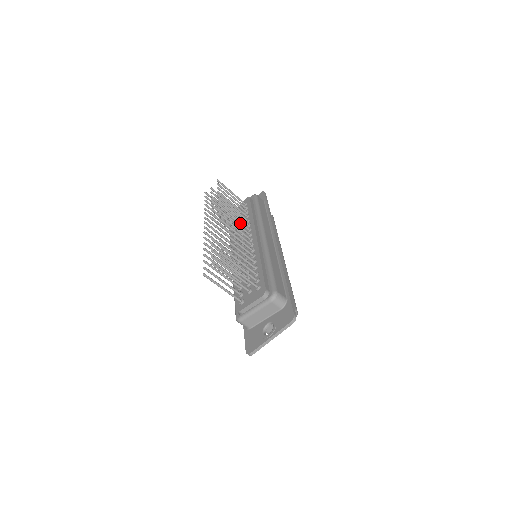
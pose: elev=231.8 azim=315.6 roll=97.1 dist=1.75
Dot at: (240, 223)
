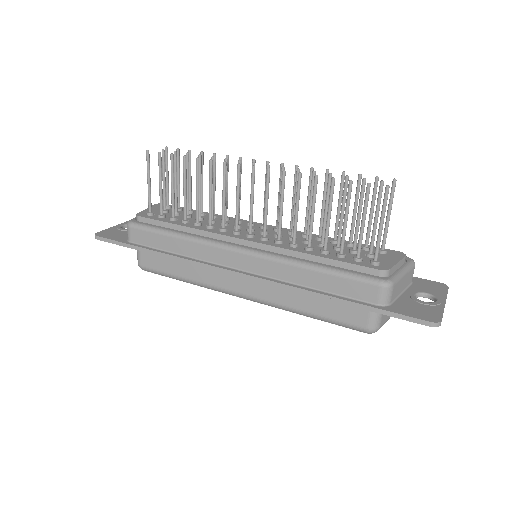
Dot at: occluded
